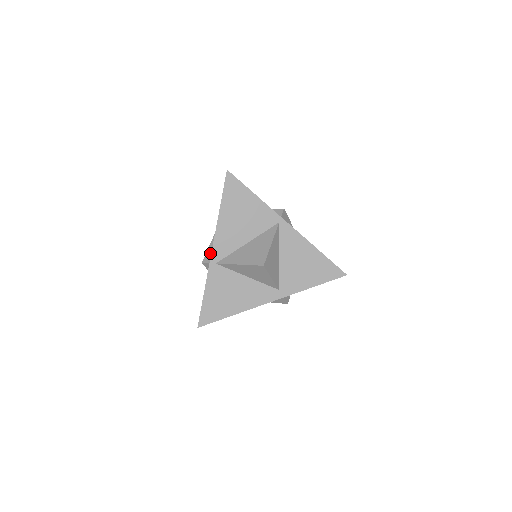
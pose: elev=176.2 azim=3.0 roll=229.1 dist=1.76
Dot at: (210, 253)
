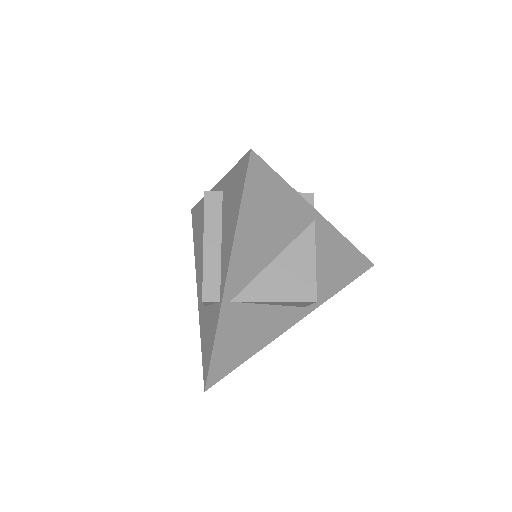
Dot at: (211, 282)
